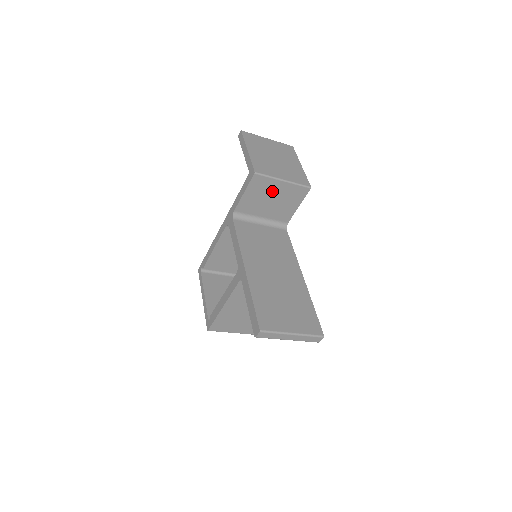
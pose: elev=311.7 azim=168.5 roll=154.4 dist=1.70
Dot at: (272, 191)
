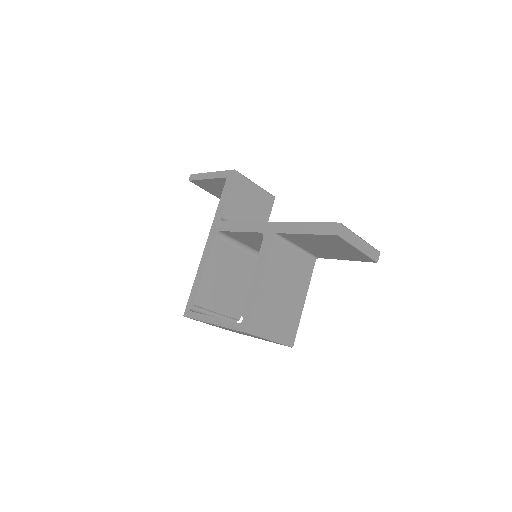
Dot at: (249, 195)
